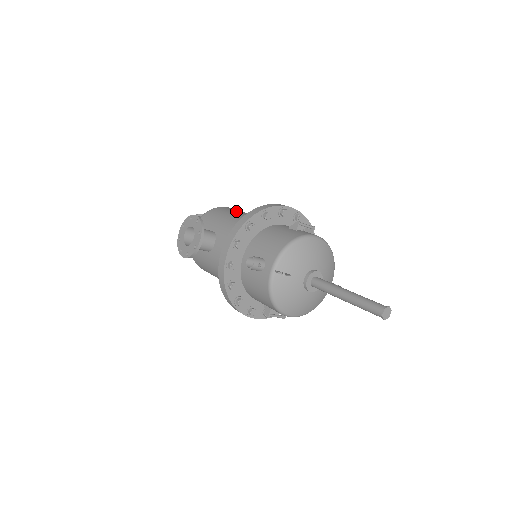
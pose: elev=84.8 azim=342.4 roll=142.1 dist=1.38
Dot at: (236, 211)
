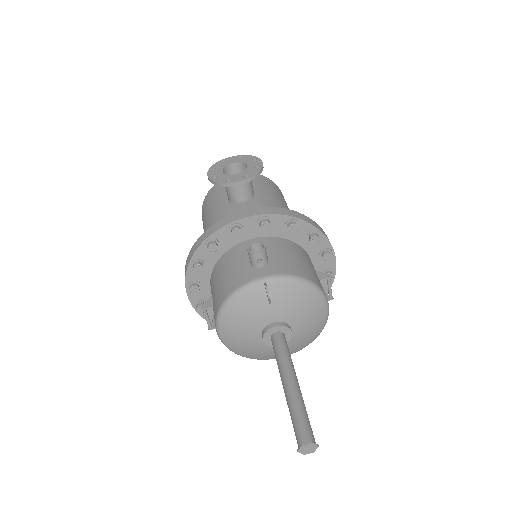
Dot at: occluded
